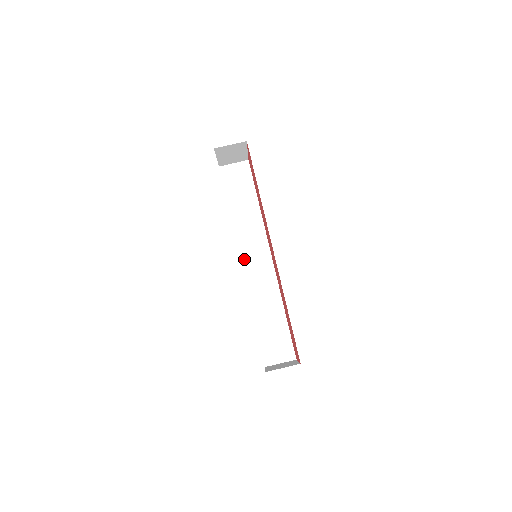
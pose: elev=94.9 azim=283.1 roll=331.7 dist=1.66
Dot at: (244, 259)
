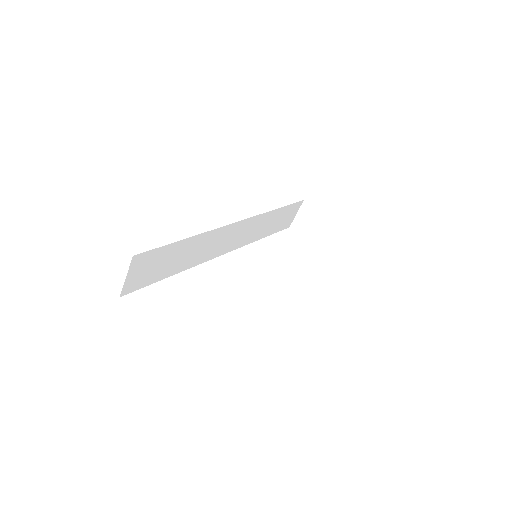
Dot at: (224, 251)
